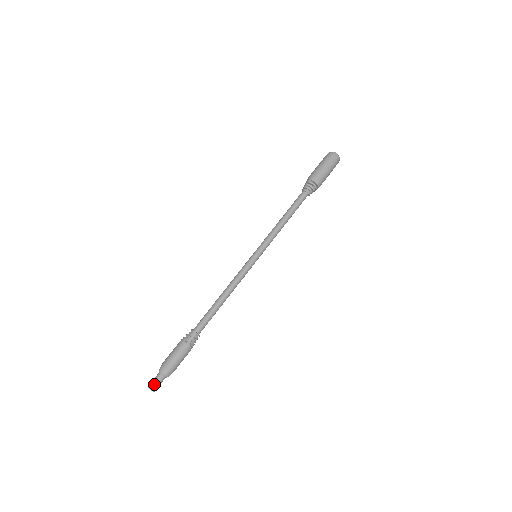
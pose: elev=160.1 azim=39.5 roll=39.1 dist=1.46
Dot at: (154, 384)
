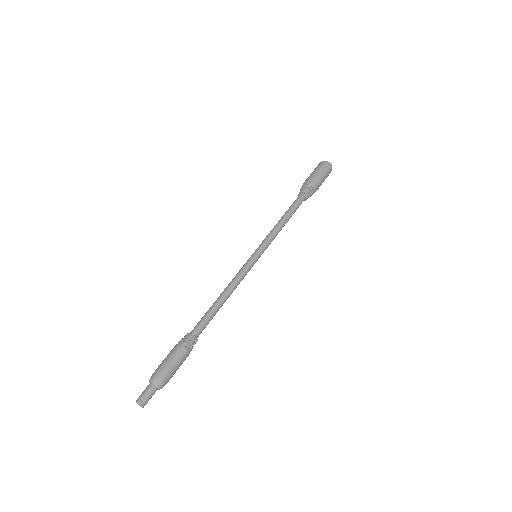
Dot at: (146, 399)
